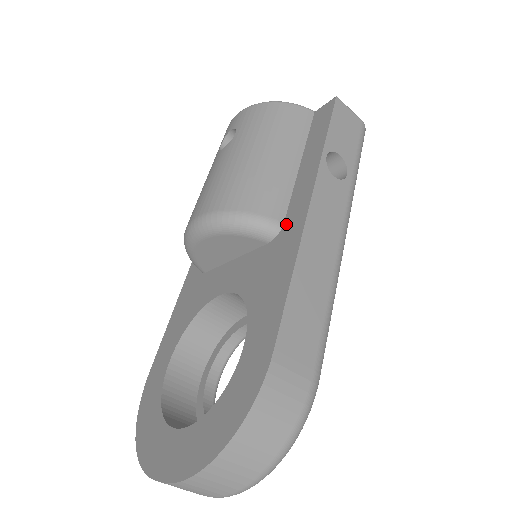
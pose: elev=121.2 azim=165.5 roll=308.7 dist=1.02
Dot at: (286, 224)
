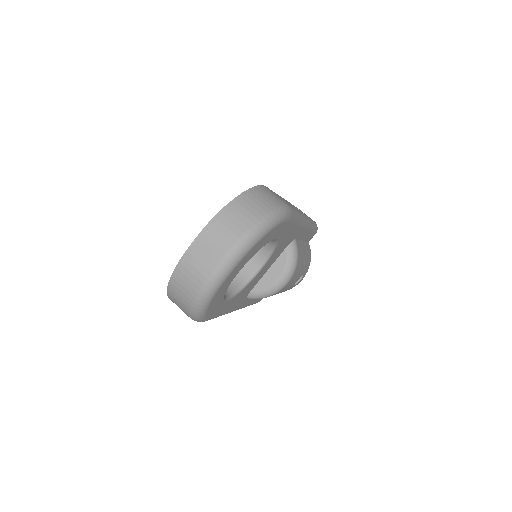
Dot at: occluded
